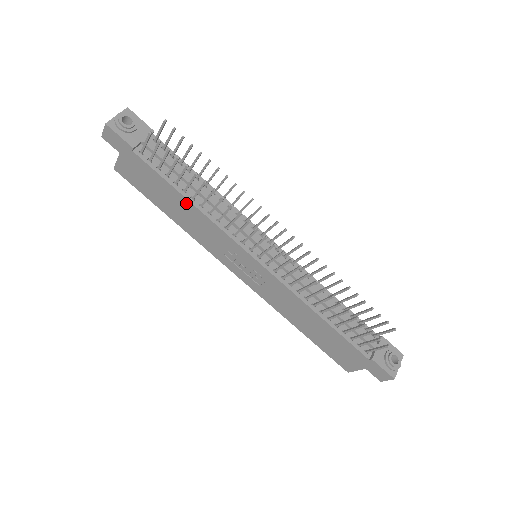
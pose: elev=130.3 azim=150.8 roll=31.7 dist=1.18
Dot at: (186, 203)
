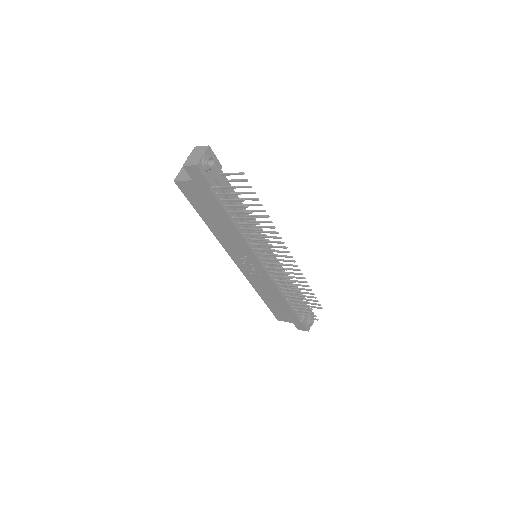
Dot at: (231, 225)
